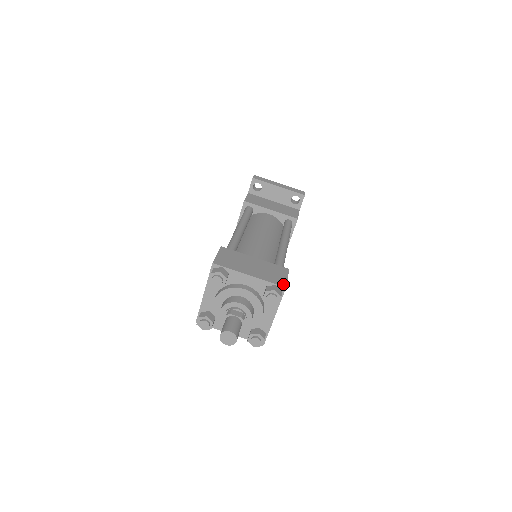
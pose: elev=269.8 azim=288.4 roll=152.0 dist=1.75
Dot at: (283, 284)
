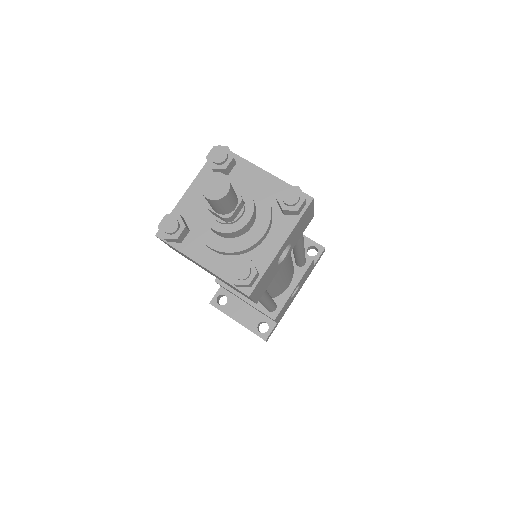
Dot at: (309, 197)
